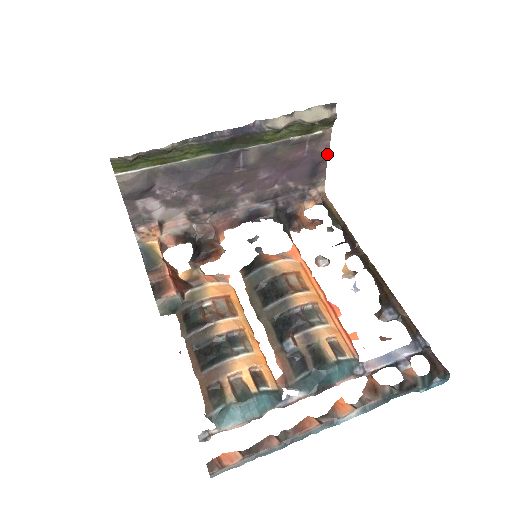
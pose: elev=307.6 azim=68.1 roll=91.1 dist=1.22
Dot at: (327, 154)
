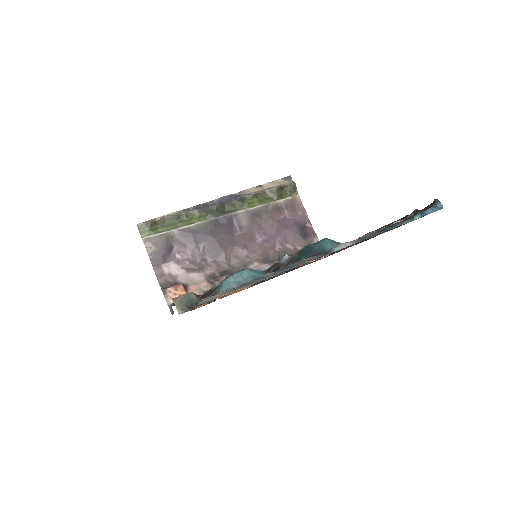
Dot at: (307, 217)
